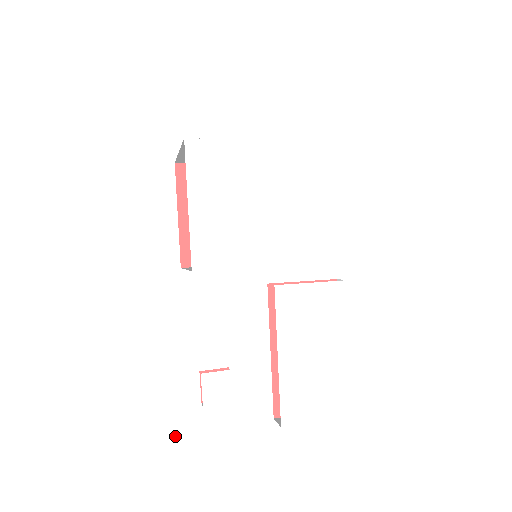
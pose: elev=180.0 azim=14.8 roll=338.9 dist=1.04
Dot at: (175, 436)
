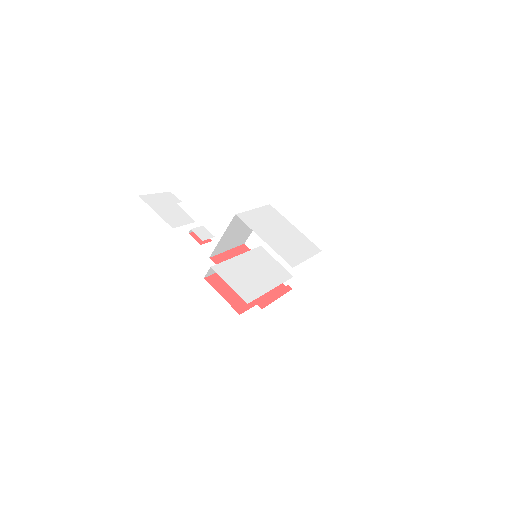
Dot at: (169, 221)
